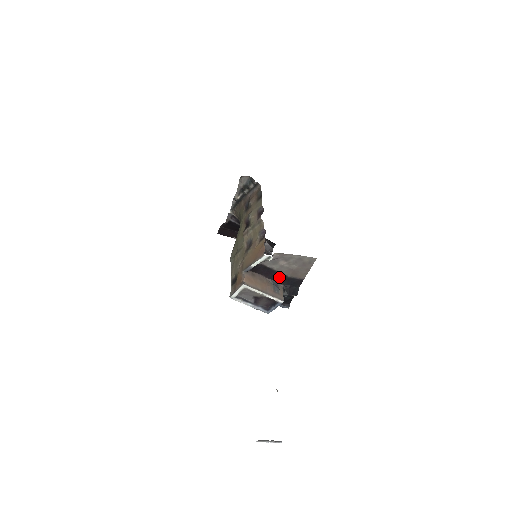
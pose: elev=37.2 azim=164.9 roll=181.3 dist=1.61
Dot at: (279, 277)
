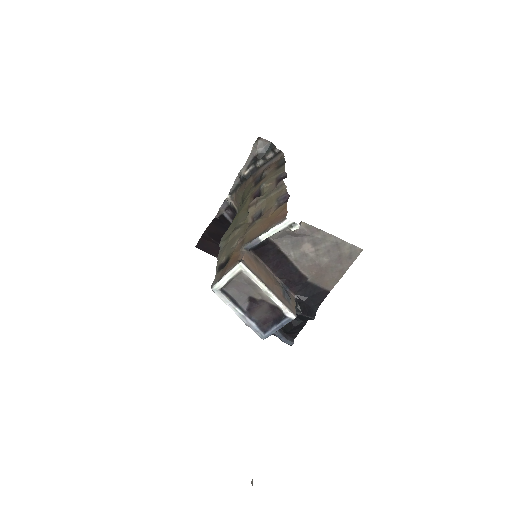
Dot at: (294, 278)
